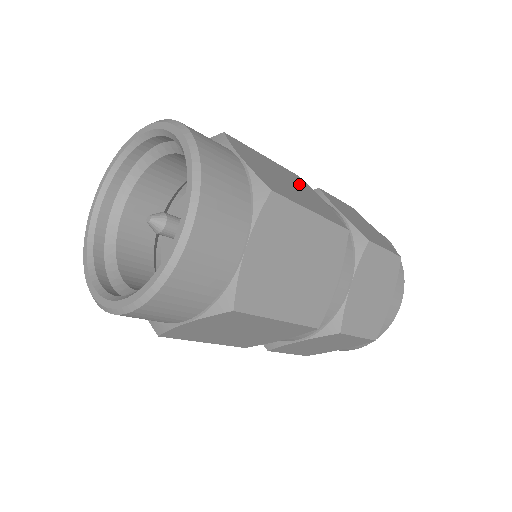
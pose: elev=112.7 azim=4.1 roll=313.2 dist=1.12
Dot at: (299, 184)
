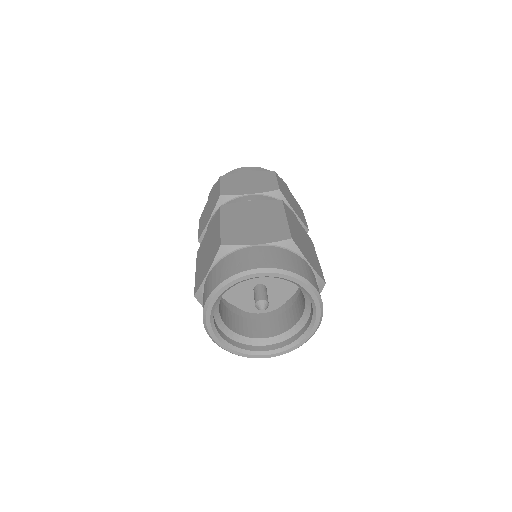
Dot at: (295, 223)
